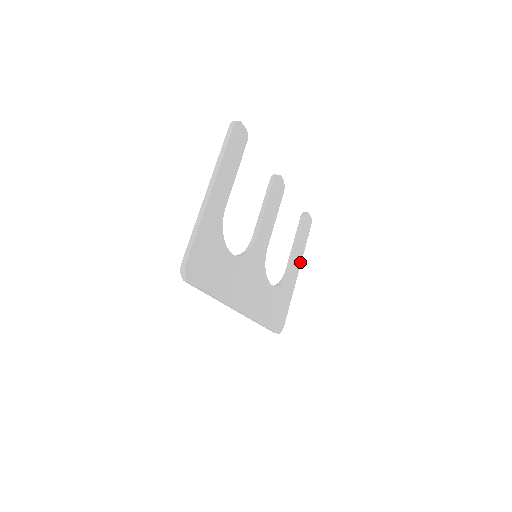
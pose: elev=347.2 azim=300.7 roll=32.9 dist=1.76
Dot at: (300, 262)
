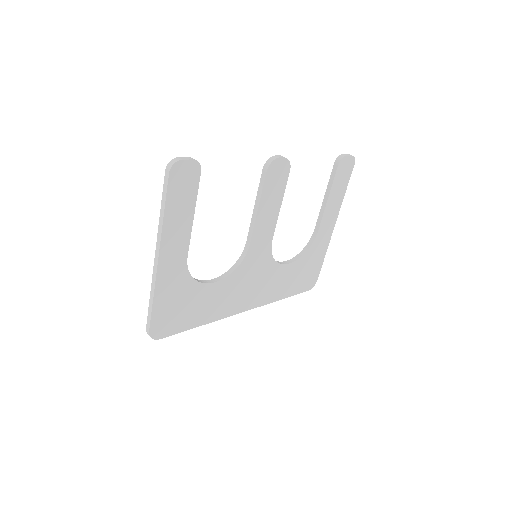
Dot at: (337, 213)
